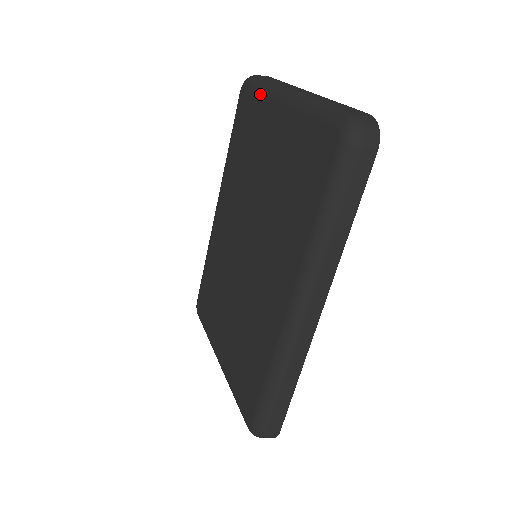
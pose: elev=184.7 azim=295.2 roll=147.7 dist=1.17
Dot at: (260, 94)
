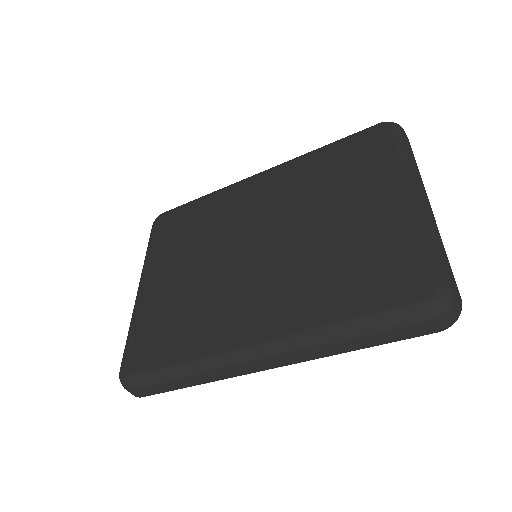
Dot at: (396, 157)
